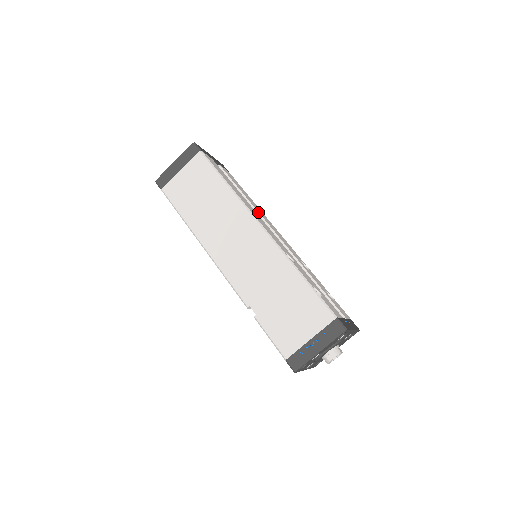
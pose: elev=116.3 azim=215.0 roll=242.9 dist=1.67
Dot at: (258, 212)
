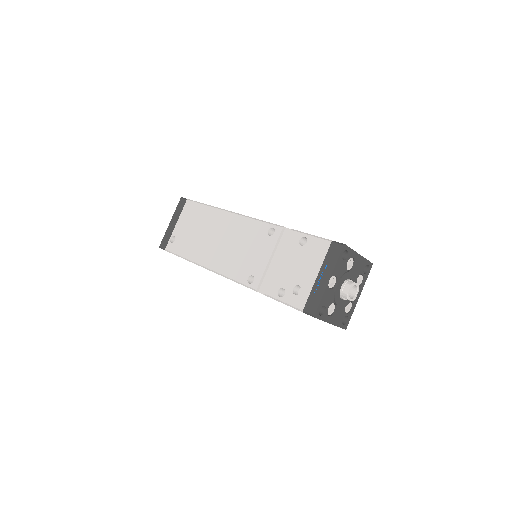
Dot at: occluded
